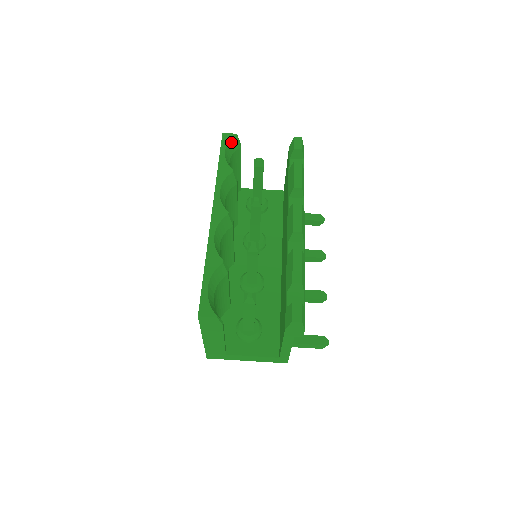
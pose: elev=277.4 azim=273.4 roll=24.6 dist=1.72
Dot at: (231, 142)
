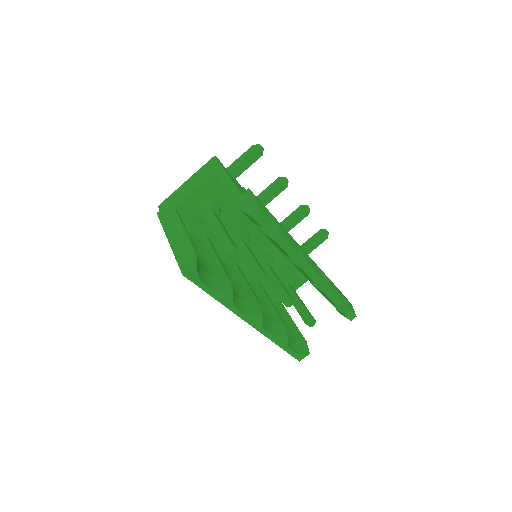
Dot at: (197, 271)
